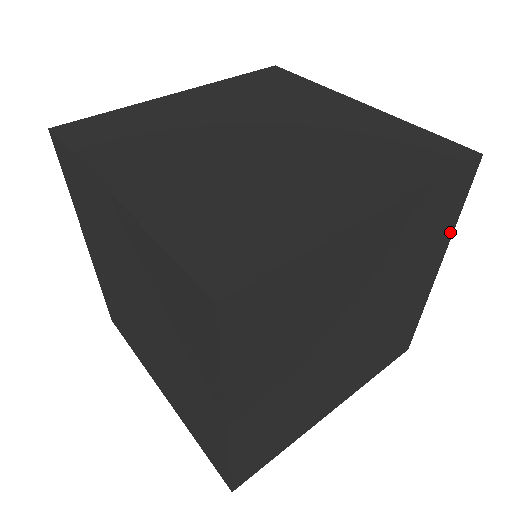
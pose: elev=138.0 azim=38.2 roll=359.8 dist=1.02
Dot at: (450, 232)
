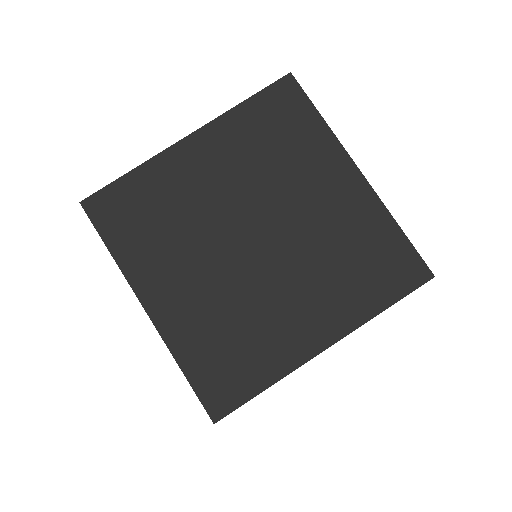
Dot at: occluded
